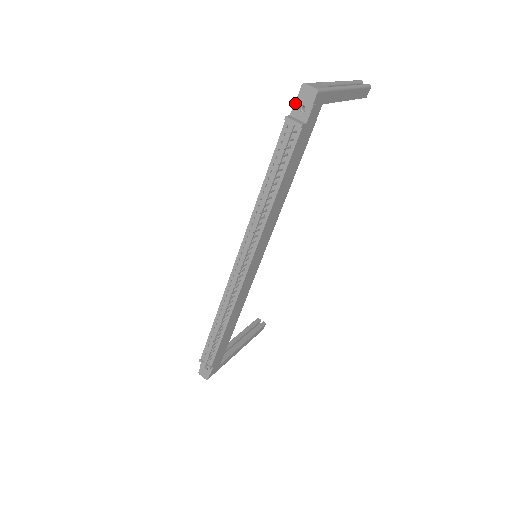
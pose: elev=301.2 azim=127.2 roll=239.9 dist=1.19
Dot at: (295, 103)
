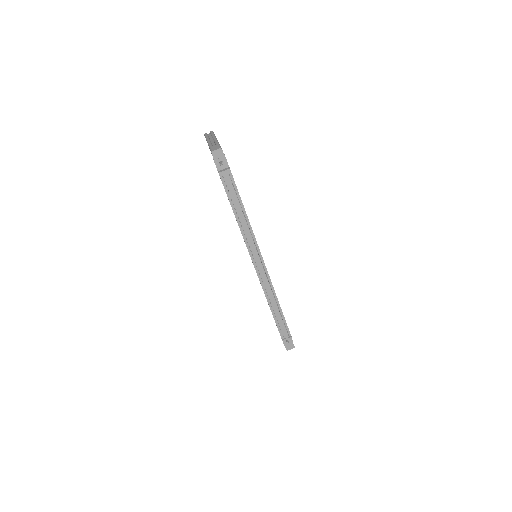
Dot at: (215, 164)
